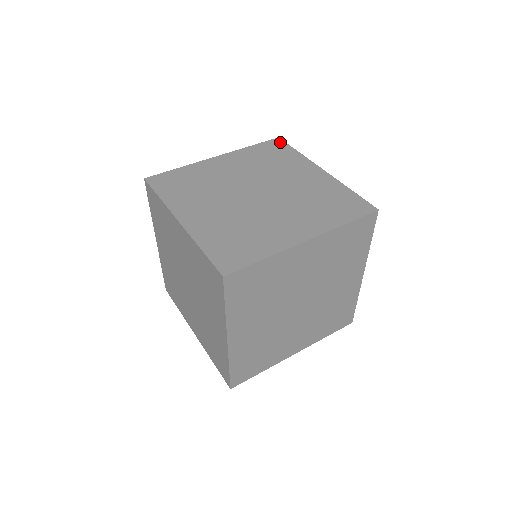
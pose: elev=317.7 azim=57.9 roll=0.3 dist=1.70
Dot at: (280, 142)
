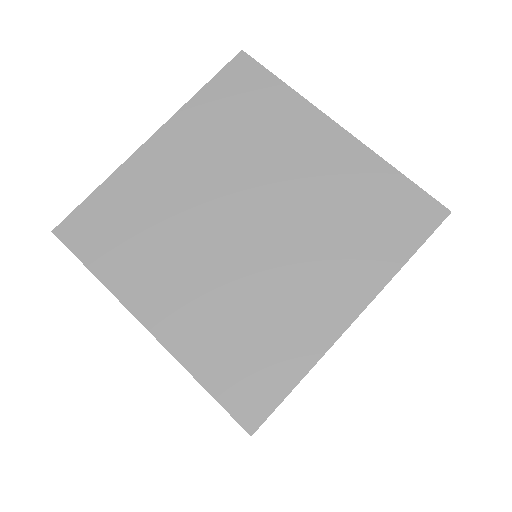
Dot at: occluded
